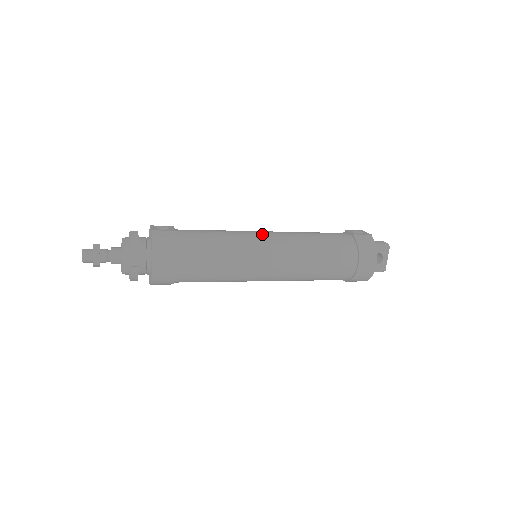
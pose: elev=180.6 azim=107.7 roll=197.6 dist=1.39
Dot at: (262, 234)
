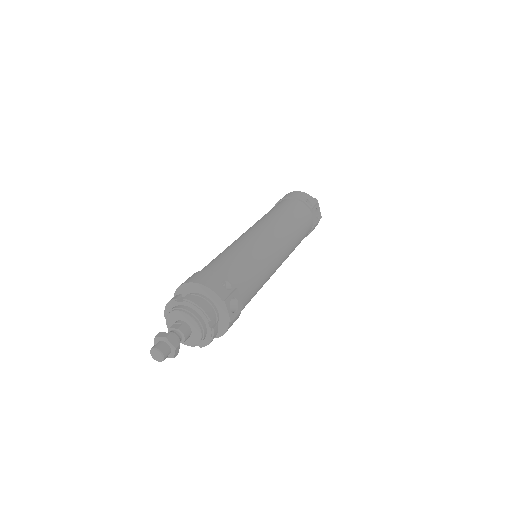
Dot at: (280, 260)
